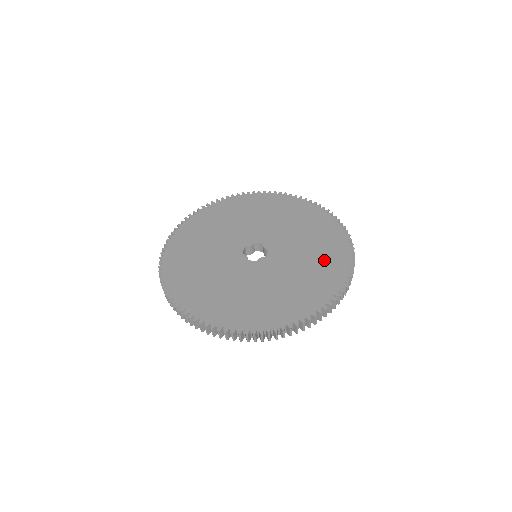
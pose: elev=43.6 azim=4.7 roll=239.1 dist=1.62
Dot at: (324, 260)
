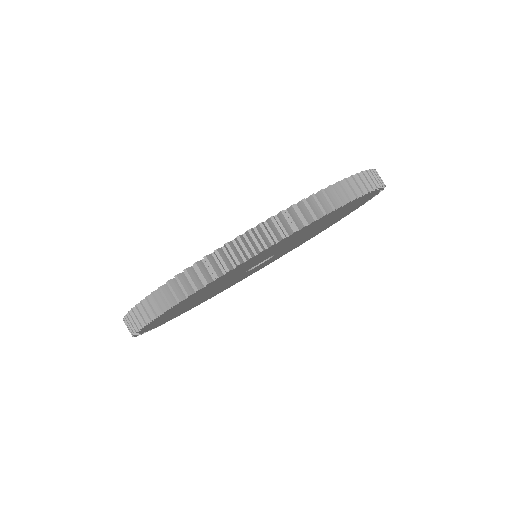
Dot at: occluded
